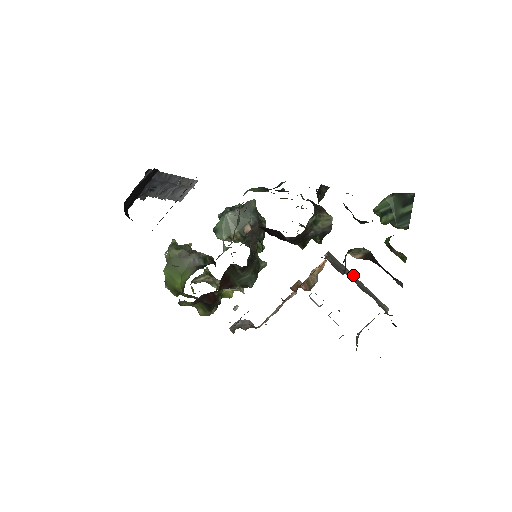
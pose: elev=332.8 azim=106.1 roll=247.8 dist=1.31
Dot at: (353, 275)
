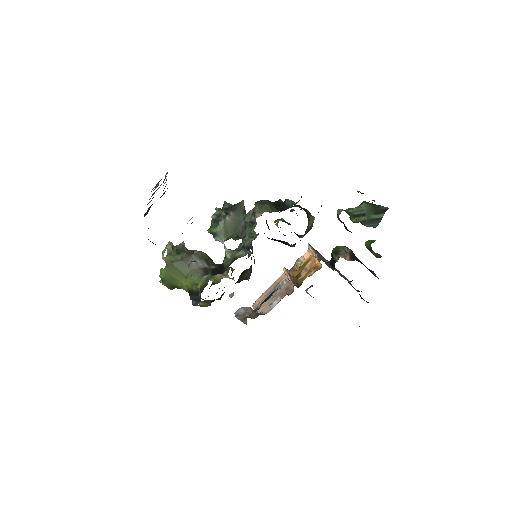
Dot at: (328, 261)
